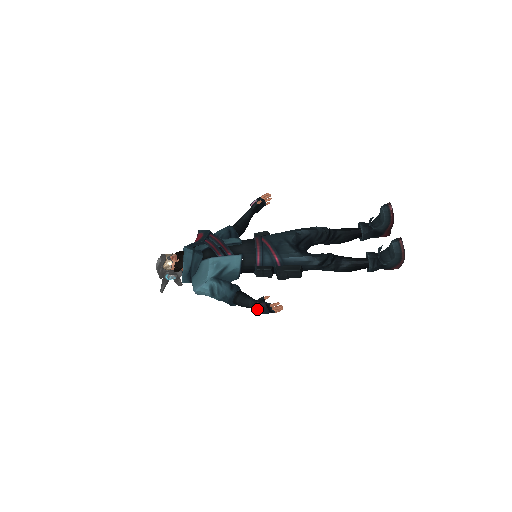
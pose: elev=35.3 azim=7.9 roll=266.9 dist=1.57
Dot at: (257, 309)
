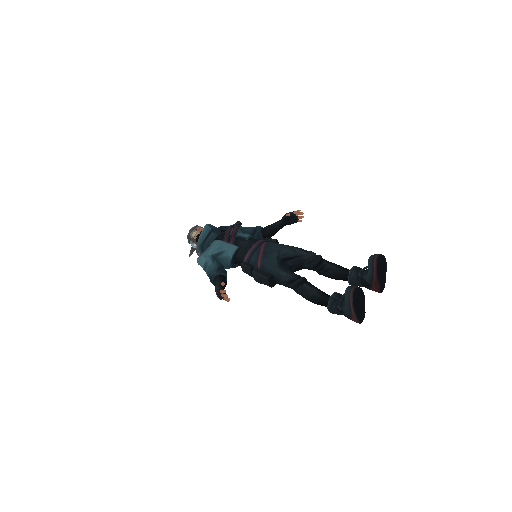
Dot at: (215, 291)
